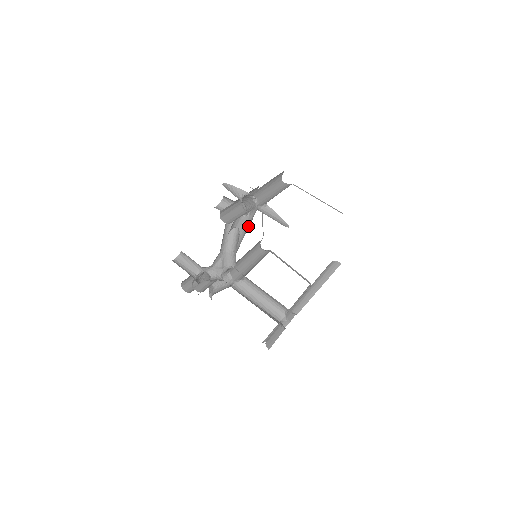
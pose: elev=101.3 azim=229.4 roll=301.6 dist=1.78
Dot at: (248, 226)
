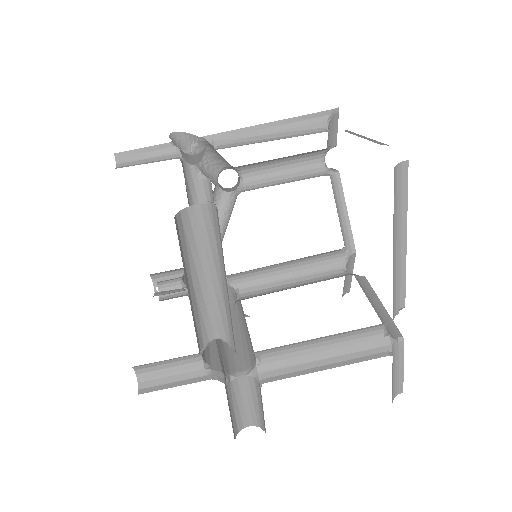
Dot at: occluded
